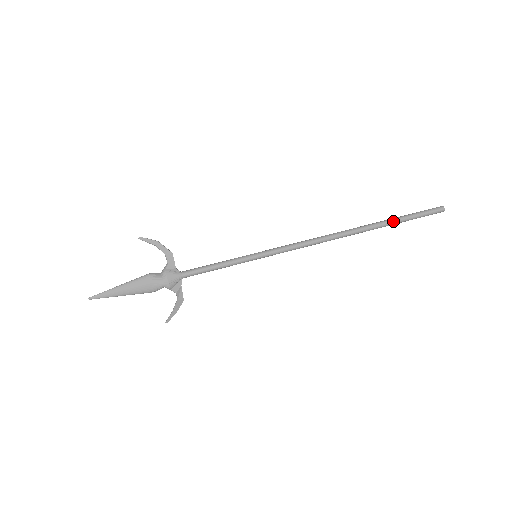
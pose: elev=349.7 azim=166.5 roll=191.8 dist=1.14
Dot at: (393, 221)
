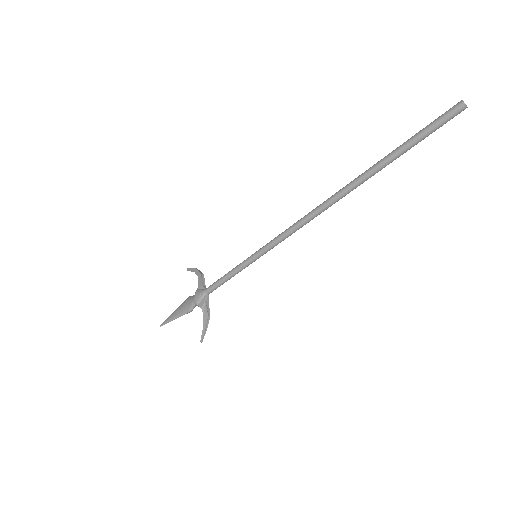
Dot at: (387, 156)
